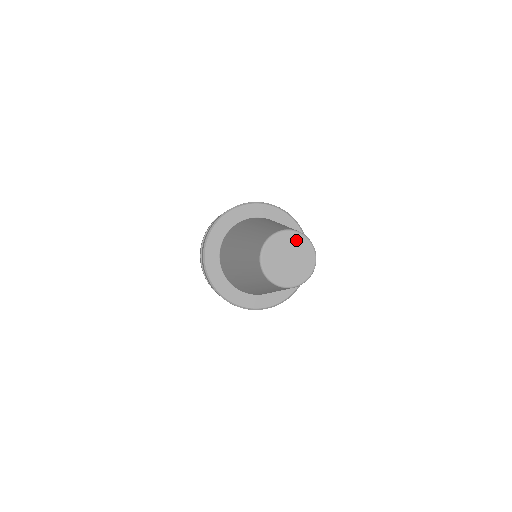
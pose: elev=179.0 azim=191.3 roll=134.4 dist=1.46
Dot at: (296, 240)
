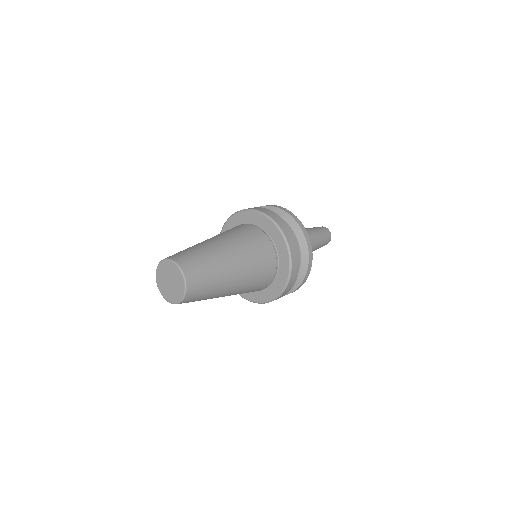
Dot at: (166, 266)
